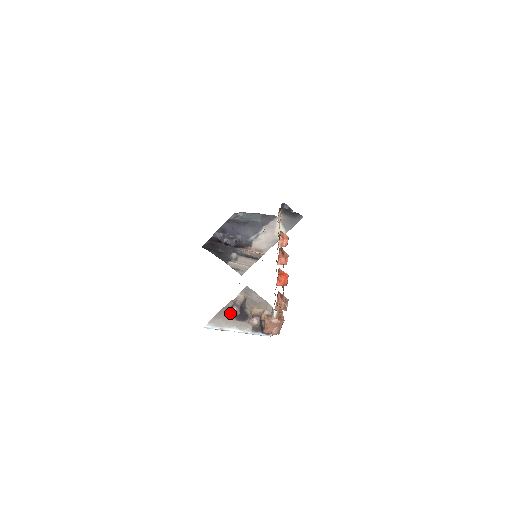
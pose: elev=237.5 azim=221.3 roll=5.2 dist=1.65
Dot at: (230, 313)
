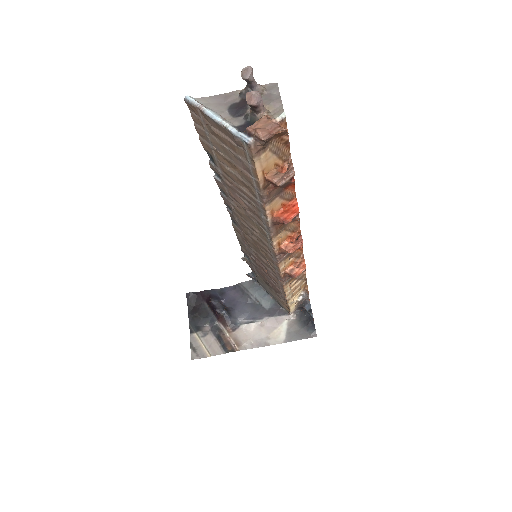
Dot at: (229, 102)
